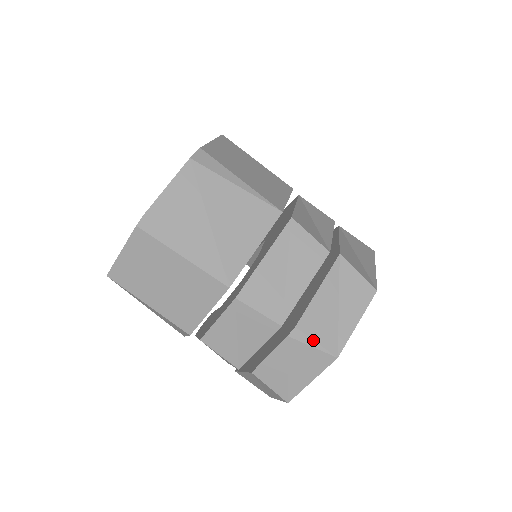
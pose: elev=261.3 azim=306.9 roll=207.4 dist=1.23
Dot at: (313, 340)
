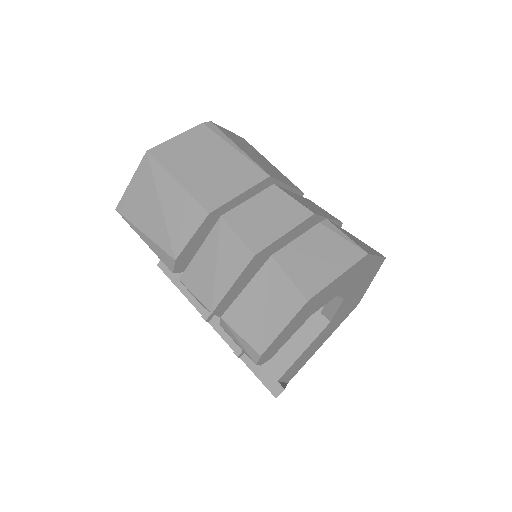
Dot at: (344, 233)
